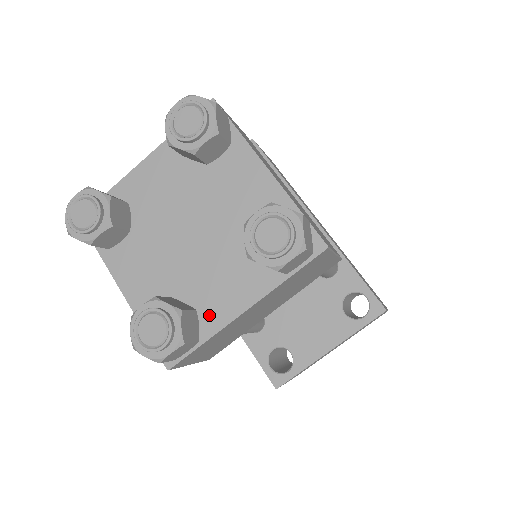
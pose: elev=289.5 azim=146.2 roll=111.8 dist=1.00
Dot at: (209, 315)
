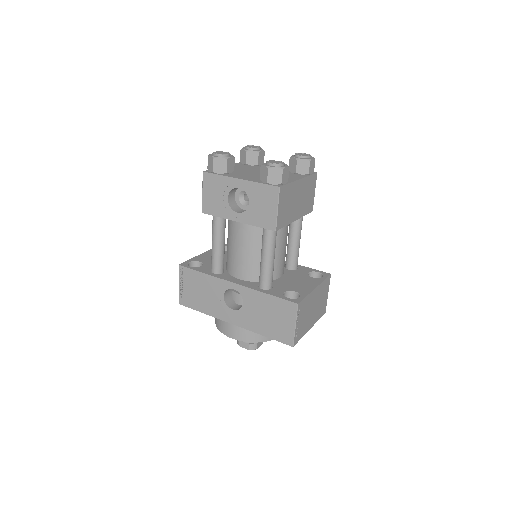
Dot at: occluded
